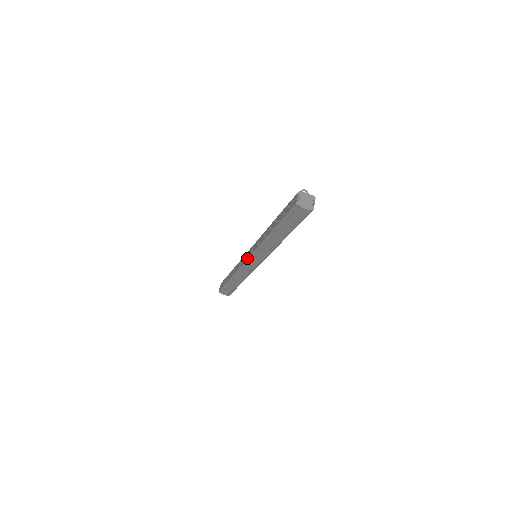
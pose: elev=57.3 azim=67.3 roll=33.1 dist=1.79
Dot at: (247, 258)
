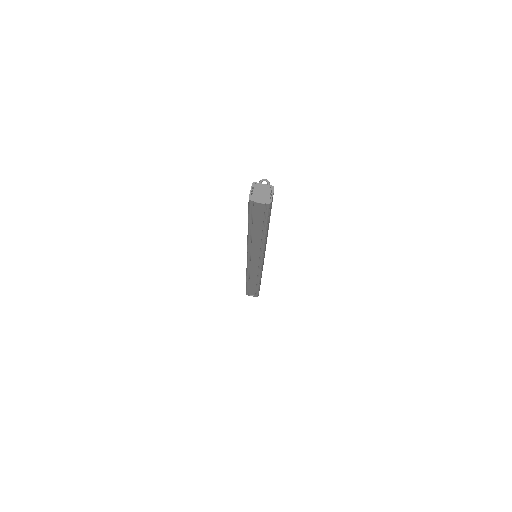
Dot at: occluded
